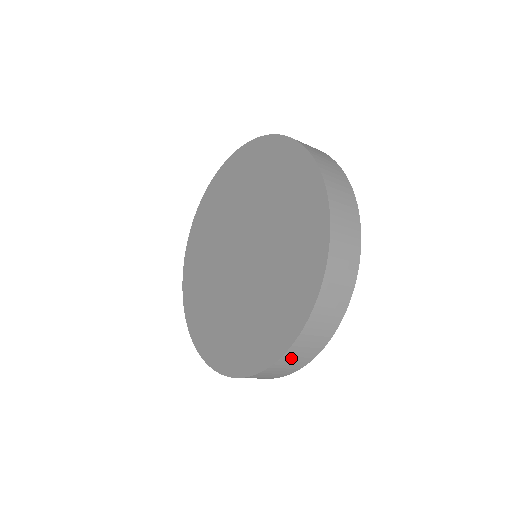
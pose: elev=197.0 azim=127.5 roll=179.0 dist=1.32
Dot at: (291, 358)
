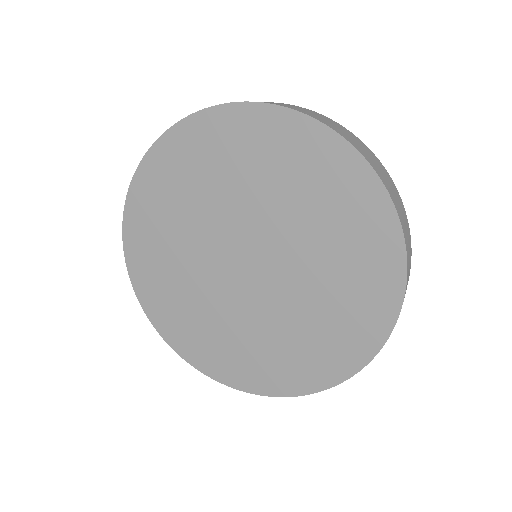
Dot at: occluded
